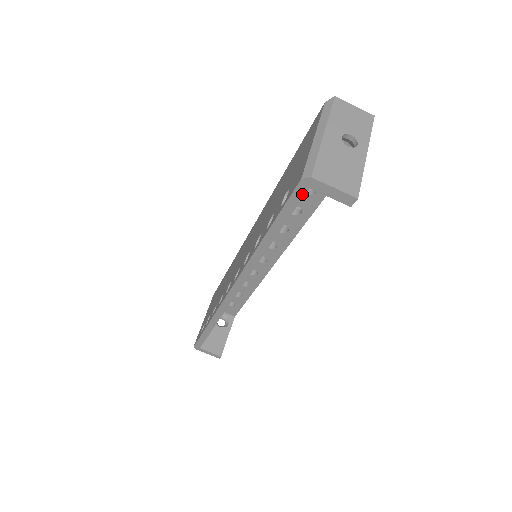
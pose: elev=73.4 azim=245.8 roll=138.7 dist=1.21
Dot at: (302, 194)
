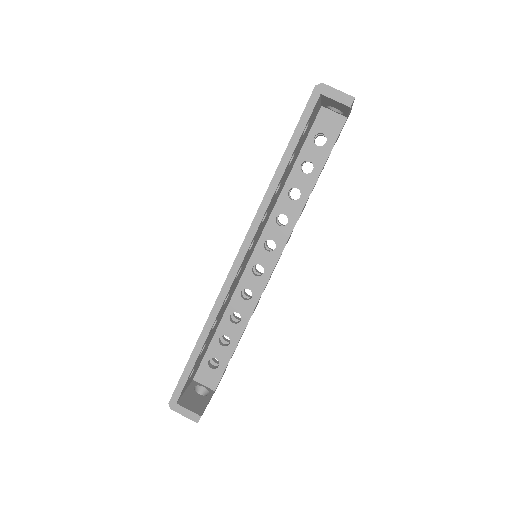
Dot at: (315, 101)
